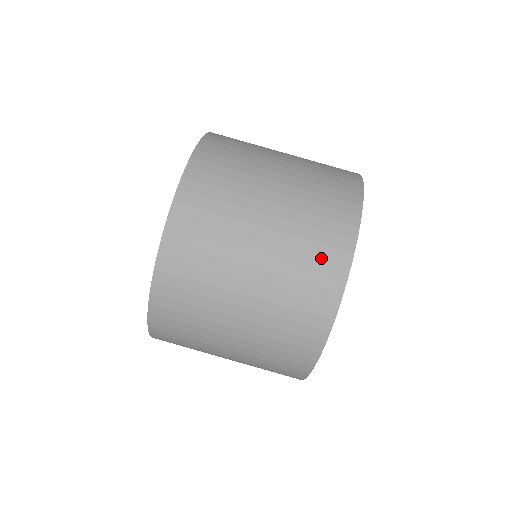
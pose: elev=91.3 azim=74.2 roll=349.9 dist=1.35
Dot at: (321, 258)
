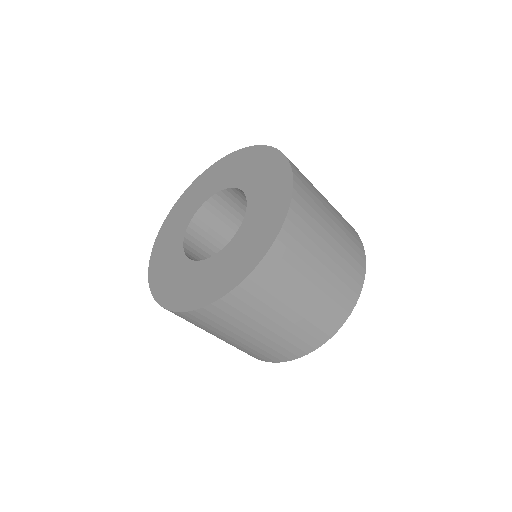
Dot at: (287, 350)
